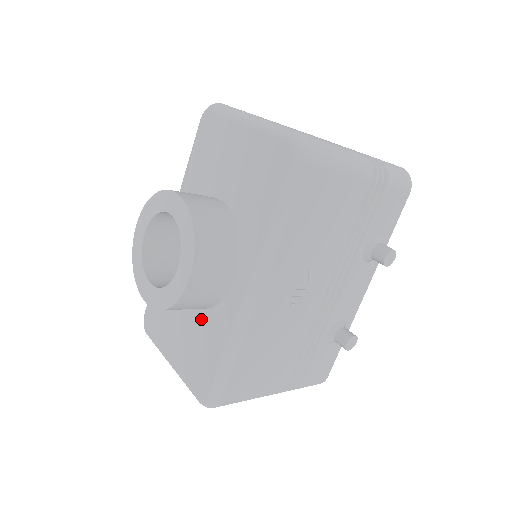
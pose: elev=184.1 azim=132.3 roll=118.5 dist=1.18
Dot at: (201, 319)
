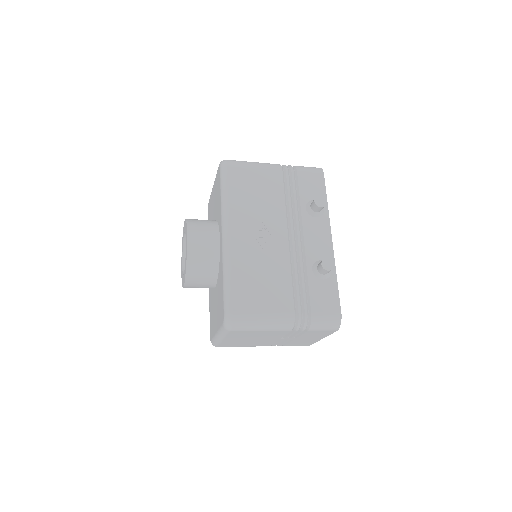
Dot at: (218, 284)
